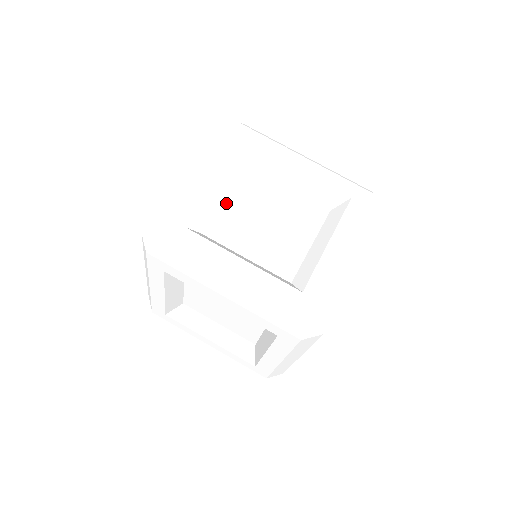
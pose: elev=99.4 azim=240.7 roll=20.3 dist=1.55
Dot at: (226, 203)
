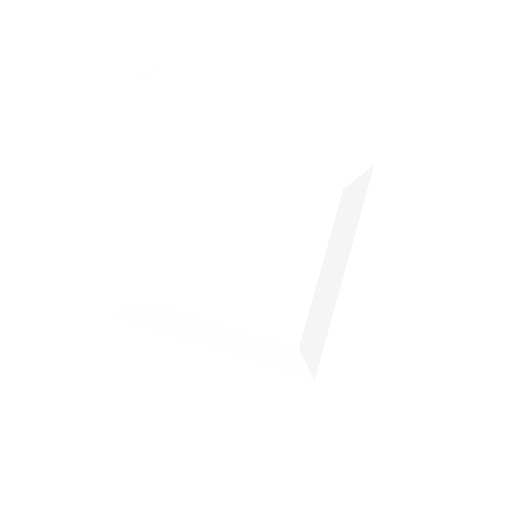
Dot at: (168, 233)
